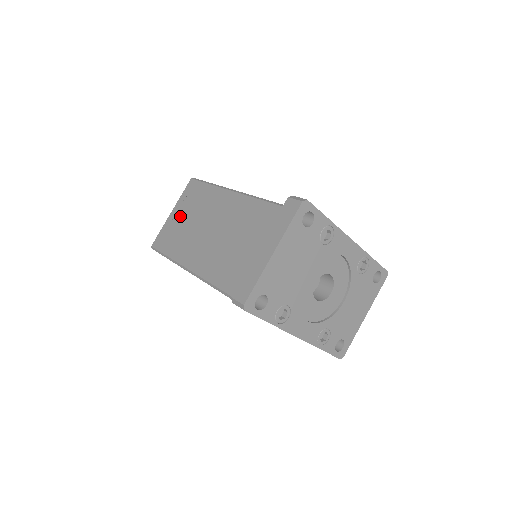
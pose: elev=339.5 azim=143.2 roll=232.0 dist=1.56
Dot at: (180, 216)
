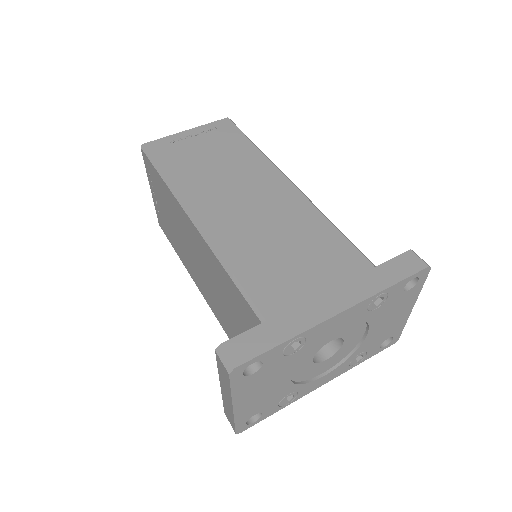
Dot at: (159, 204)
